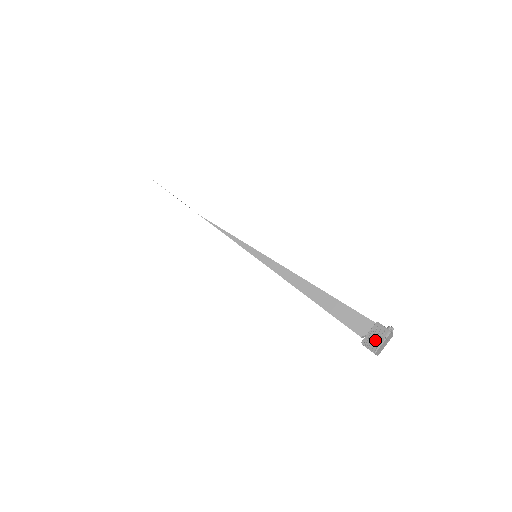
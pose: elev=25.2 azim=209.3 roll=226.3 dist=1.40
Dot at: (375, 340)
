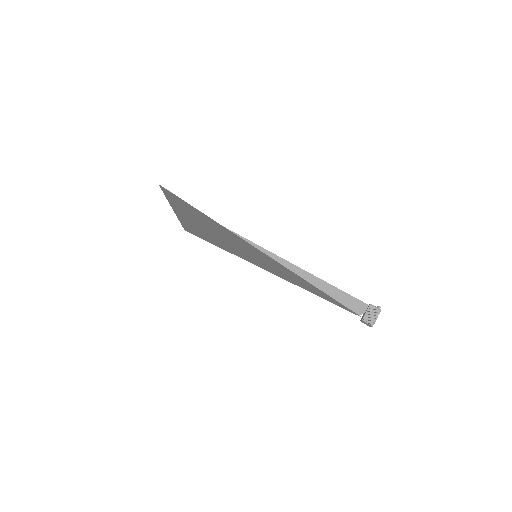
Dot at: (371, 317)
